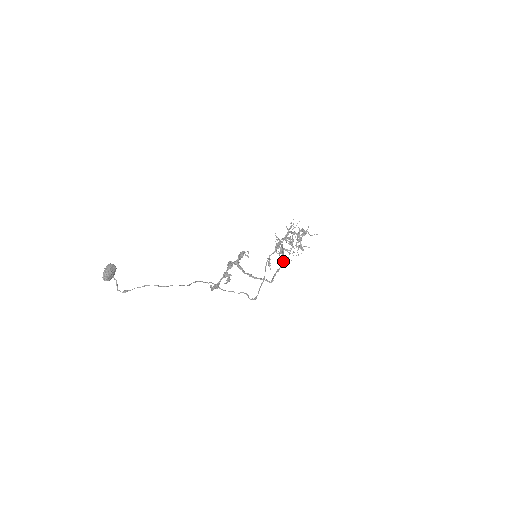
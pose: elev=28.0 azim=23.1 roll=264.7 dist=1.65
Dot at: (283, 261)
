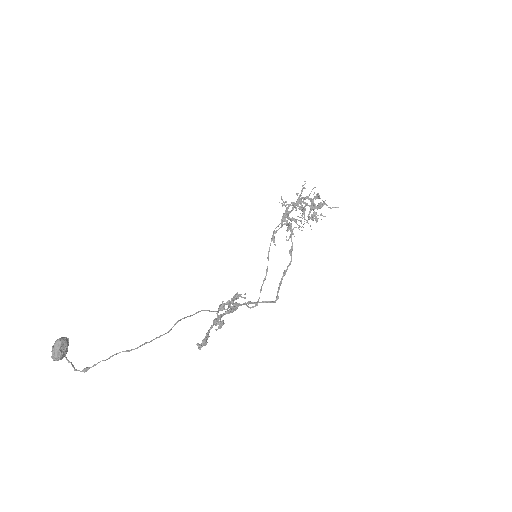
Dot at: (291, 255)
